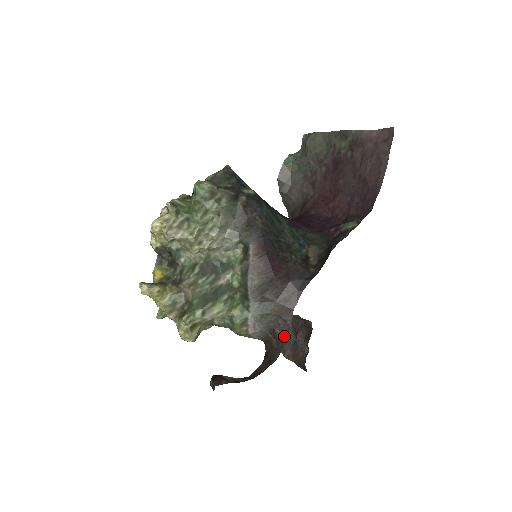
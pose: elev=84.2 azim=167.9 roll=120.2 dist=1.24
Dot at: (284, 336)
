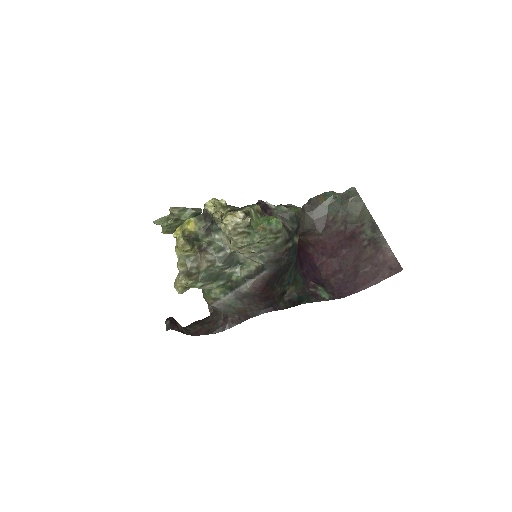
Dot at: (230, 325)
